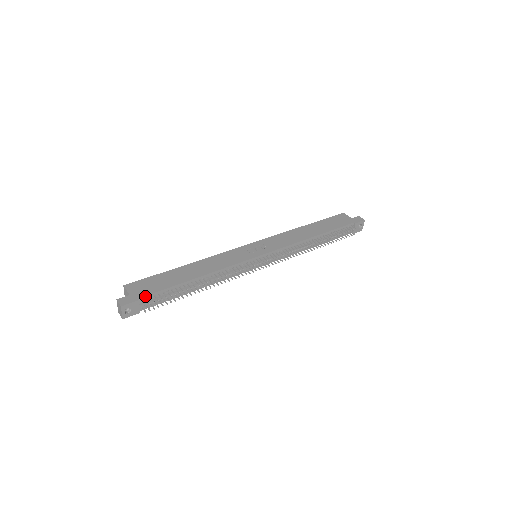
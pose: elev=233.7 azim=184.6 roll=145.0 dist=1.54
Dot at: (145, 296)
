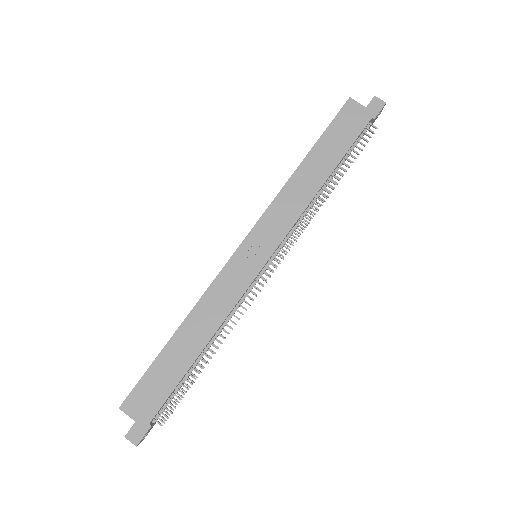
Dot at: (155, 415)
